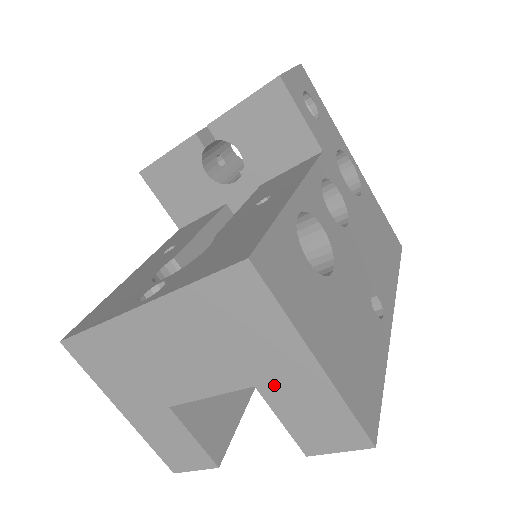
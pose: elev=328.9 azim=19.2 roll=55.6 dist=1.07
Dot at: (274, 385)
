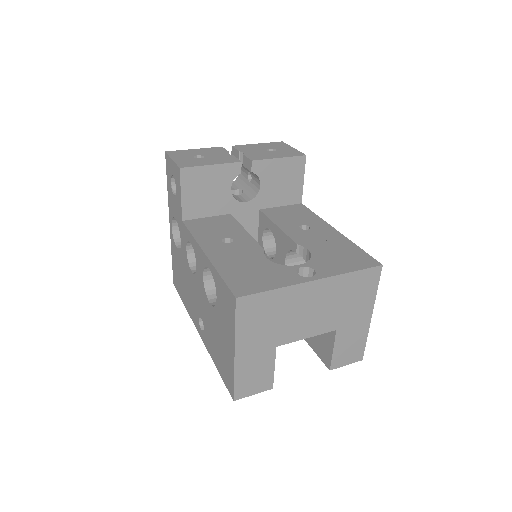
Dot at: (346, 329)
